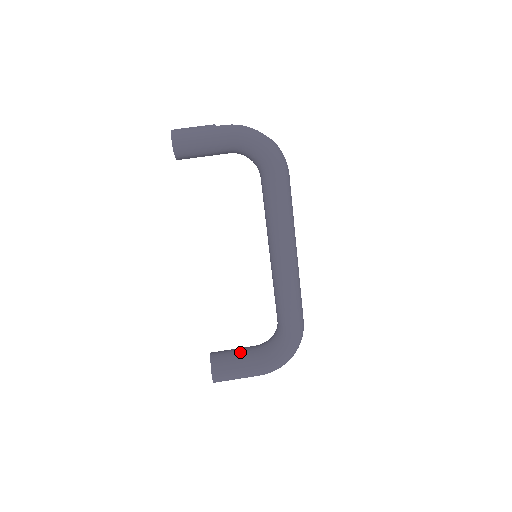
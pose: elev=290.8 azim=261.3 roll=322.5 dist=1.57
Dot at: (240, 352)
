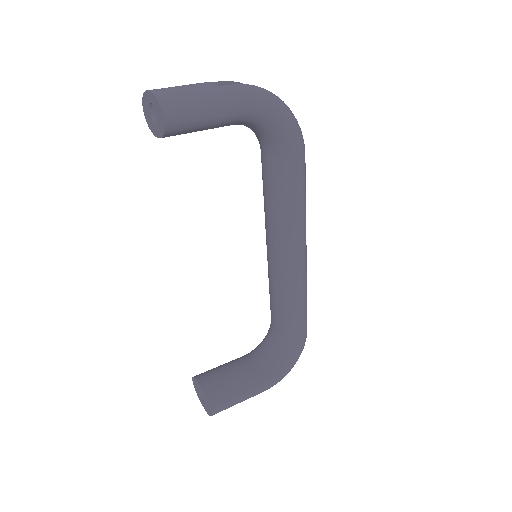
Dot at: (235, 371)
